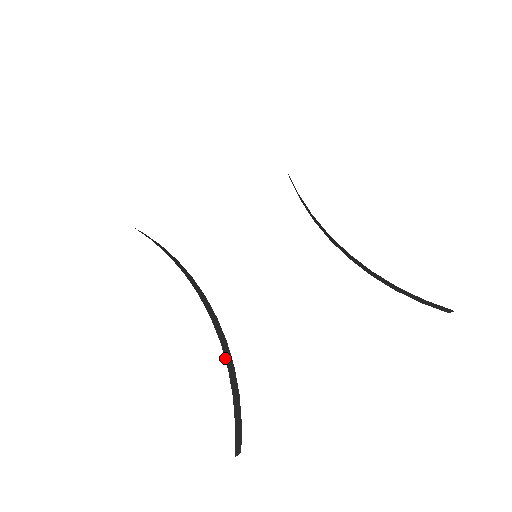
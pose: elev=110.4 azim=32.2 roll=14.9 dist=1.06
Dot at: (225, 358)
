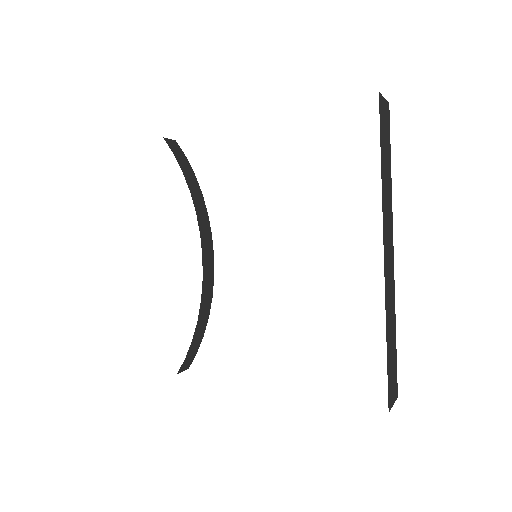
Dot at: (199, 313)
